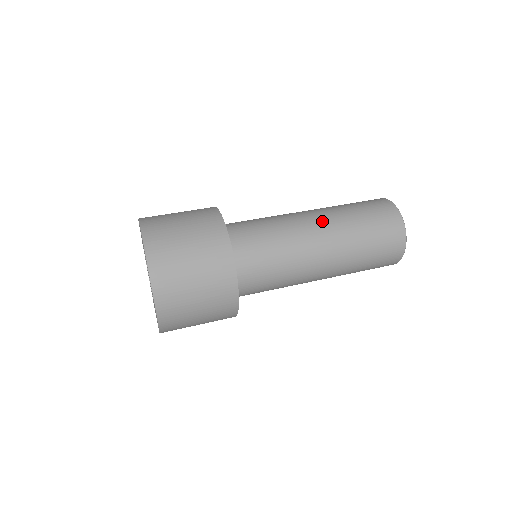
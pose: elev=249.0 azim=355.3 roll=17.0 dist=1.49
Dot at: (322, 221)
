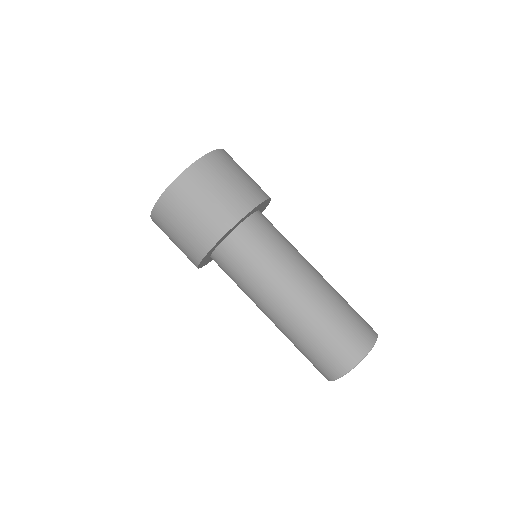
Dot at: (318, 282)
